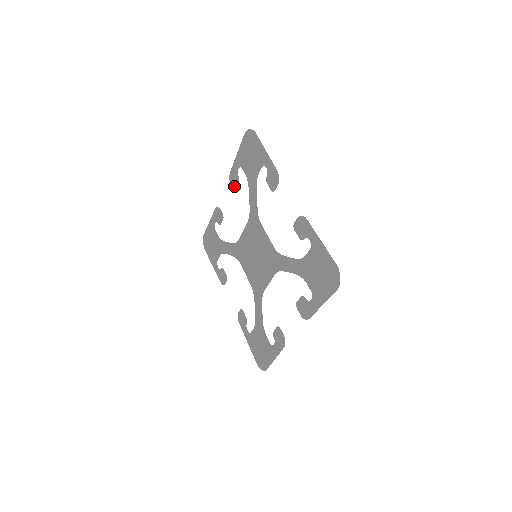
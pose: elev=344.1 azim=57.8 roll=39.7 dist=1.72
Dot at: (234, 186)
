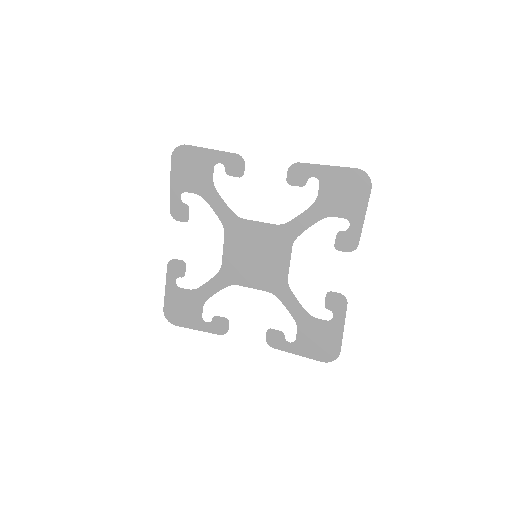
Dot at: (291, 180)
